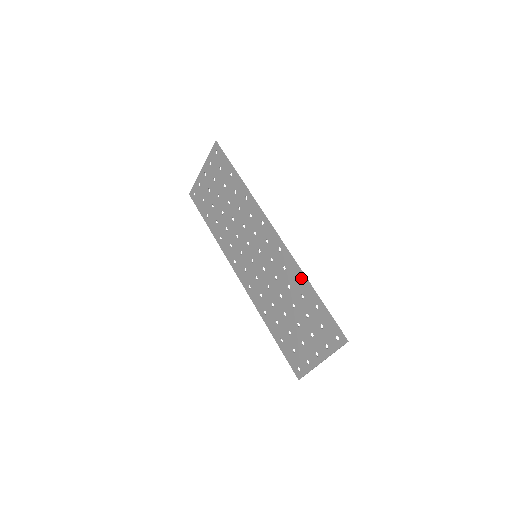
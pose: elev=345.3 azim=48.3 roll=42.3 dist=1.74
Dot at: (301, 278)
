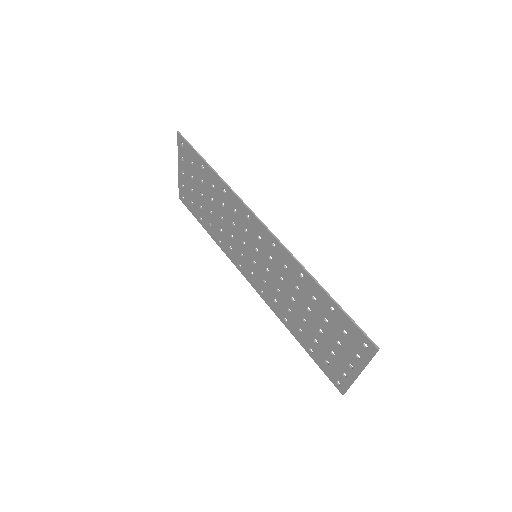
Dot at: (305, 276)
